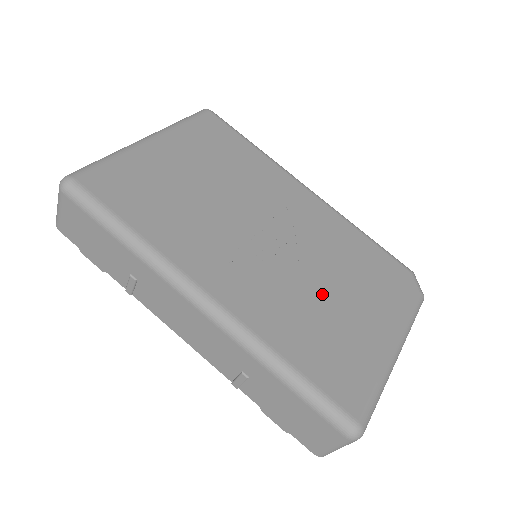
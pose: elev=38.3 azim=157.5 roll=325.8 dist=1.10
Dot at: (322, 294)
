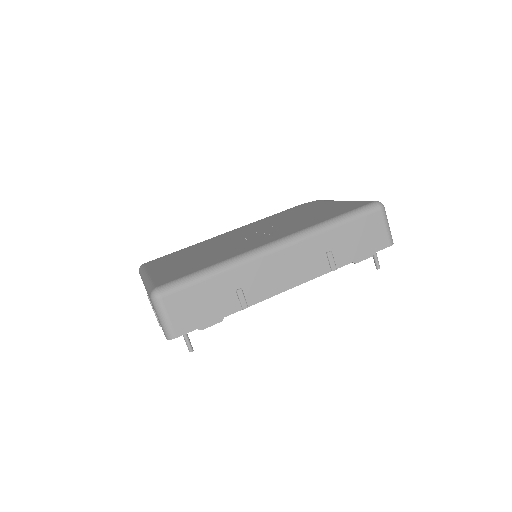
Dot at: (297, 219)
